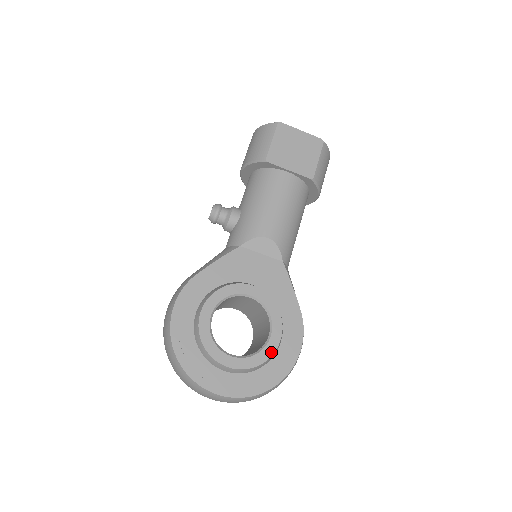
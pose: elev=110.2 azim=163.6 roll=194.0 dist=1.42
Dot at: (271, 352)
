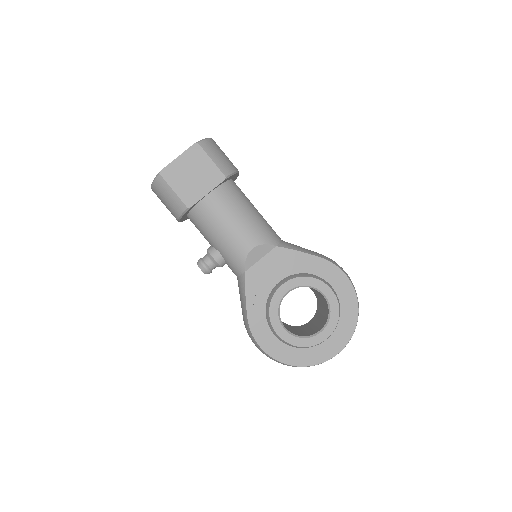
Dot at: (336, 303)
